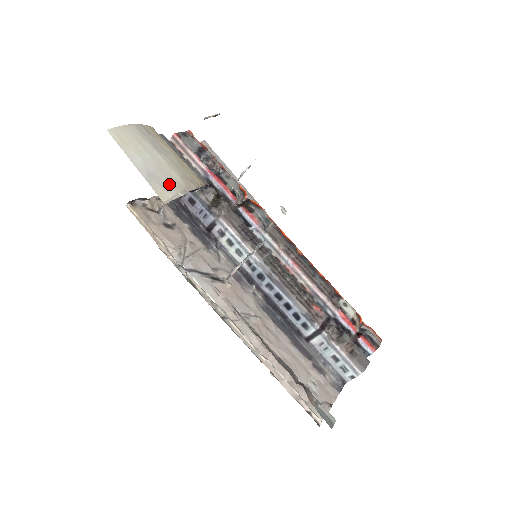
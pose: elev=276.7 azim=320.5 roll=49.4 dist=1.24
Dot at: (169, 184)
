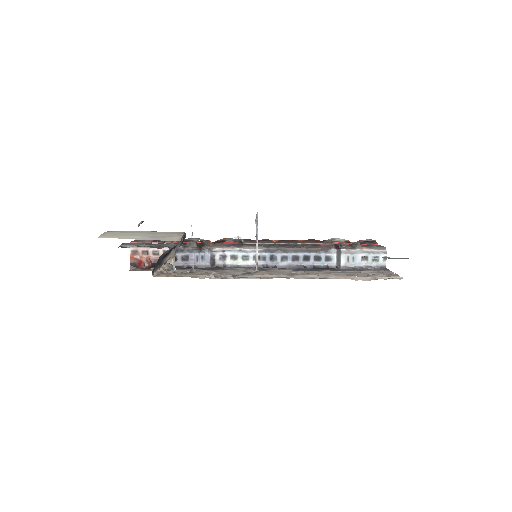
Dot at: (169, 235)
